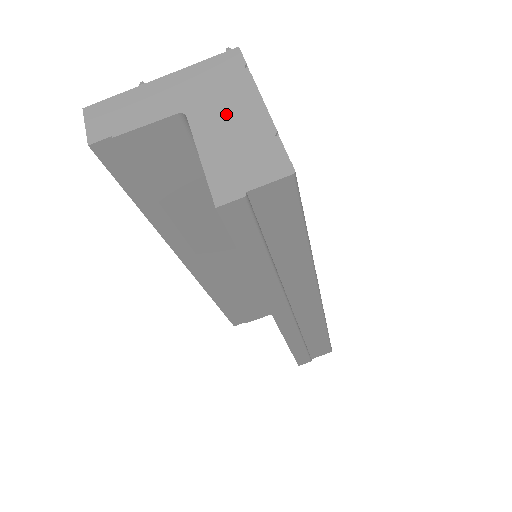
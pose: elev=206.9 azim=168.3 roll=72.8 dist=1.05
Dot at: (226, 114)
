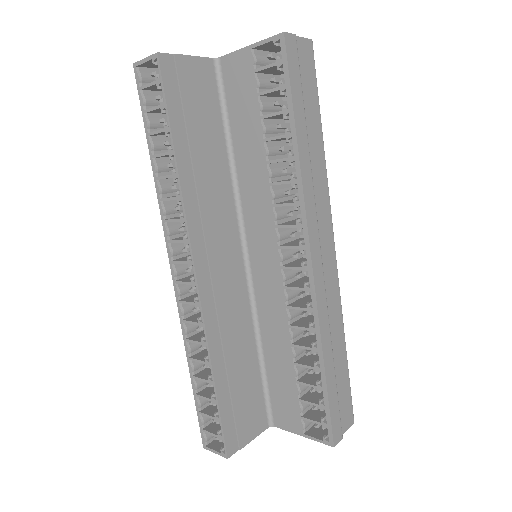
Dot at: occluded
